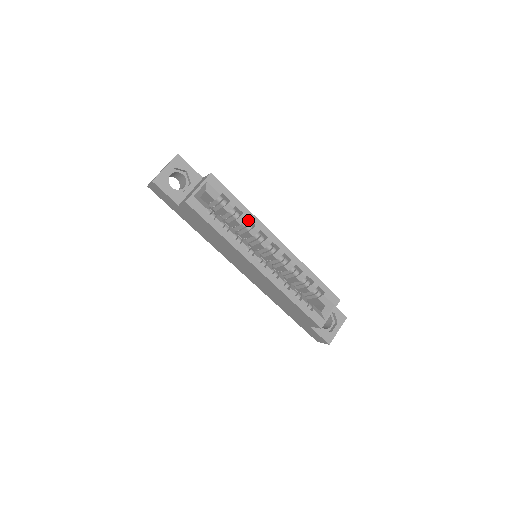
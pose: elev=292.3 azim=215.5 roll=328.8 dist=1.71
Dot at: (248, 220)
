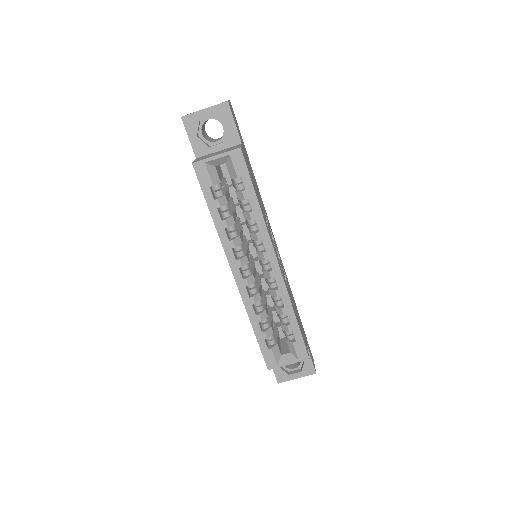
Dot at: (256, 221)
